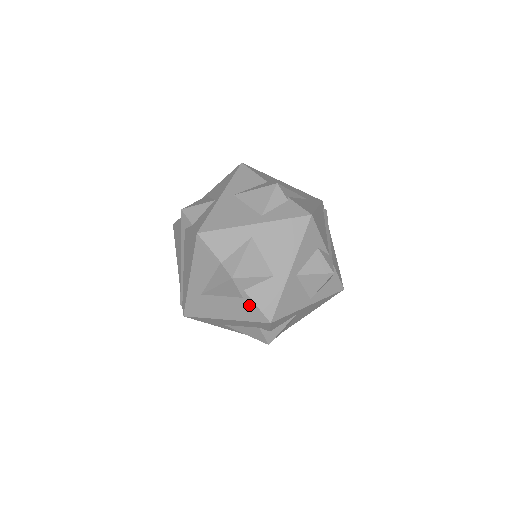
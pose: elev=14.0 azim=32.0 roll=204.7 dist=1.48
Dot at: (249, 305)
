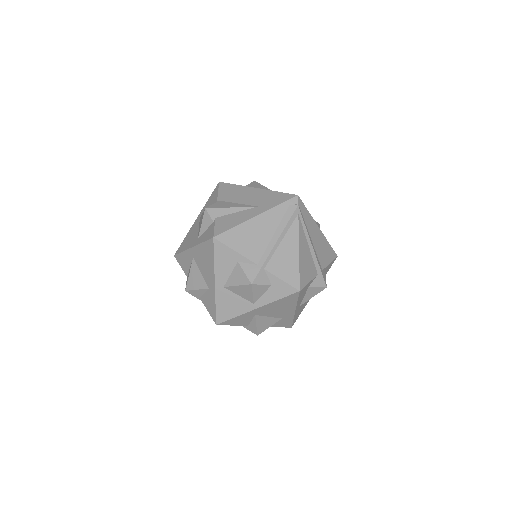
Dot at: occluded
